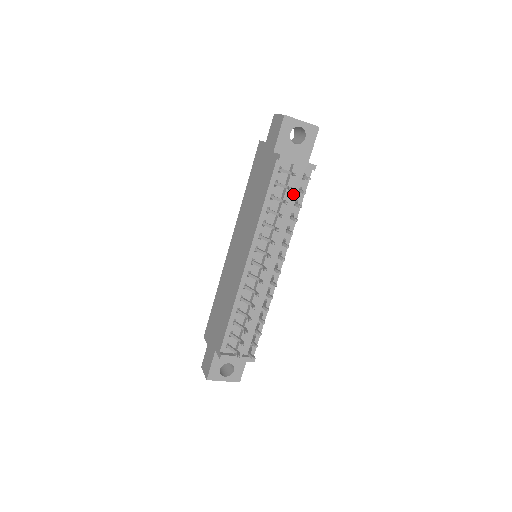
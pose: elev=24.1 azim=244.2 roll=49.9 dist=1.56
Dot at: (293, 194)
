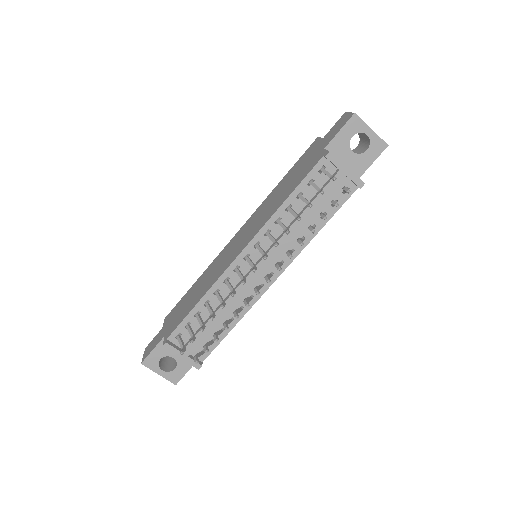
Dot at: (325, 204)
